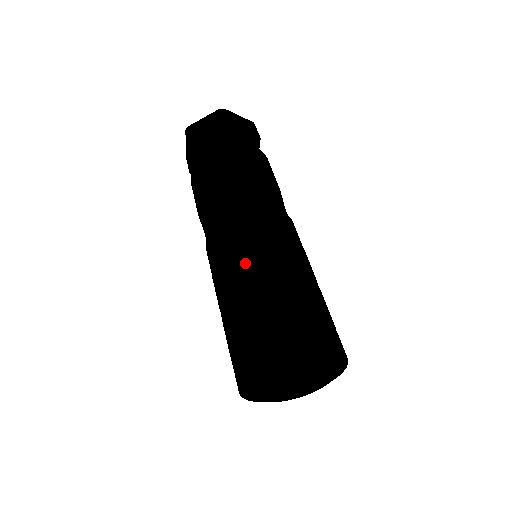
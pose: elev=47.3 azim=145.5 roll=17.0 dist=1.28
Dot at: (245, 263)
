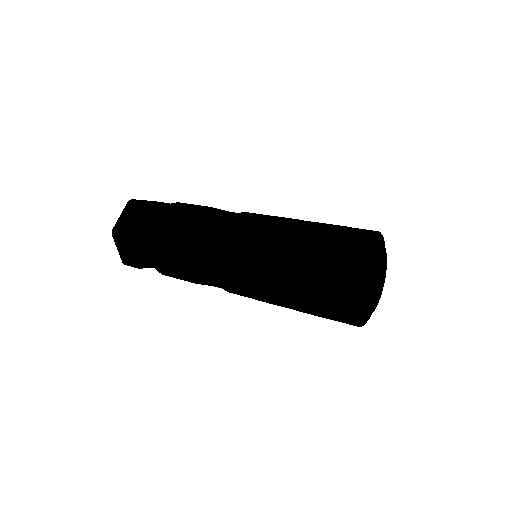
Dot at: (269, 240)
